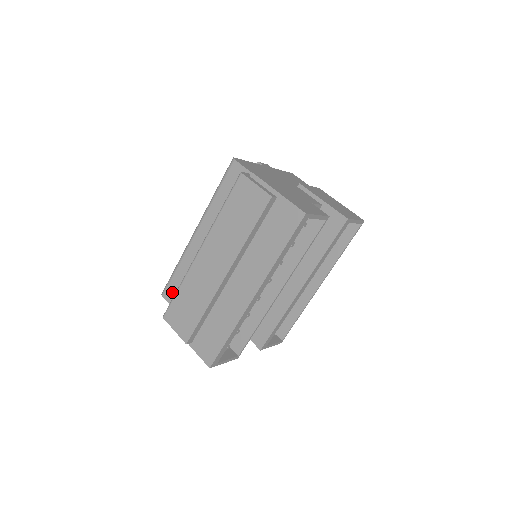
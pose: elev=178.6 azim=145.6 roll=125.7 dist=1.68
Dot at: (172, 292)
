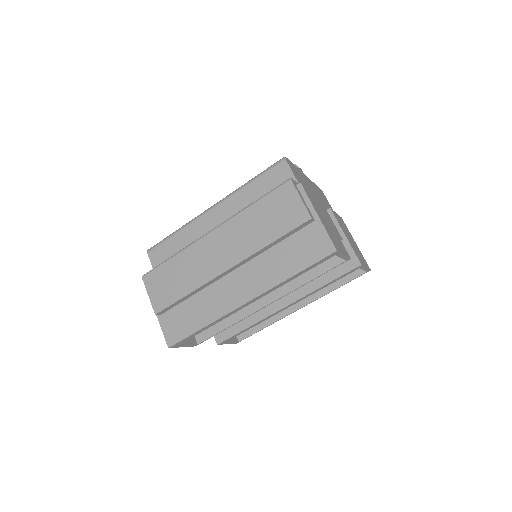
Dot at: (160, 254)
